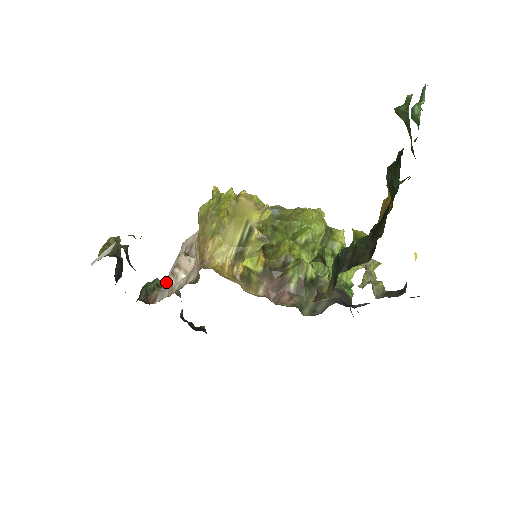
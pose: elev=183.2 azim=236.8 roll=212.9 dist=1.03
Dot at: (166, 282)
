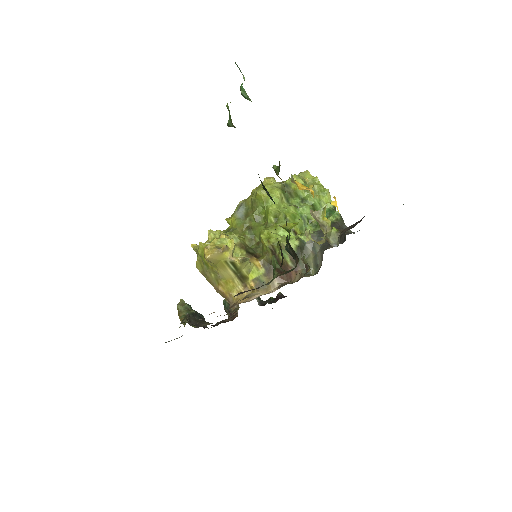
Dot at: occluded
